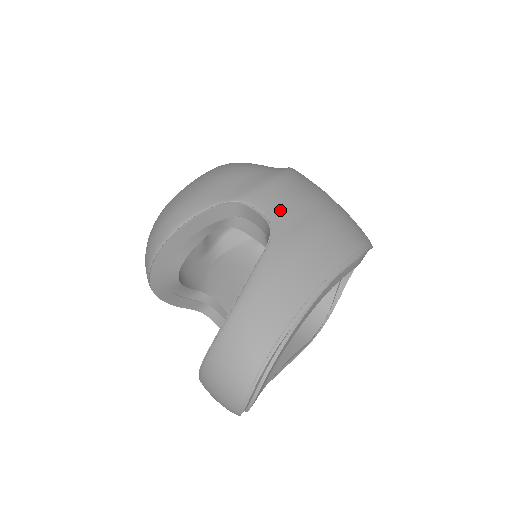
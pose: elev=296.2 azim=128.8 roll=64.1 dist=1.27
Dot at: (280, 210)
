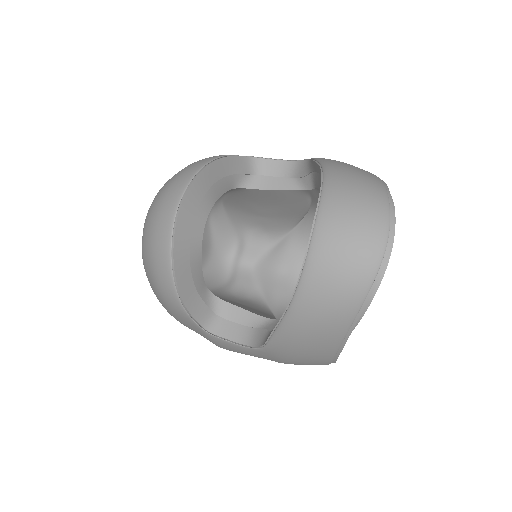
Dot at: occluded
